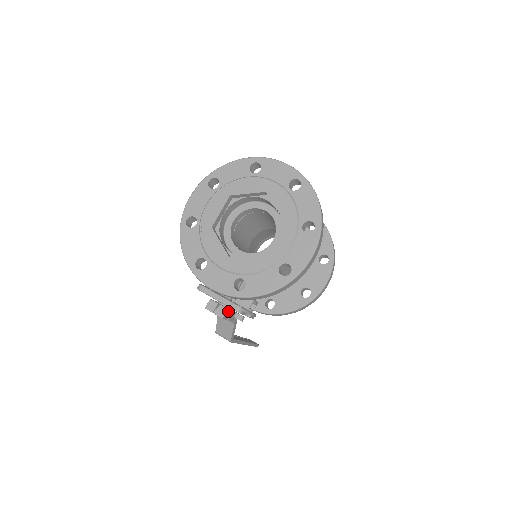
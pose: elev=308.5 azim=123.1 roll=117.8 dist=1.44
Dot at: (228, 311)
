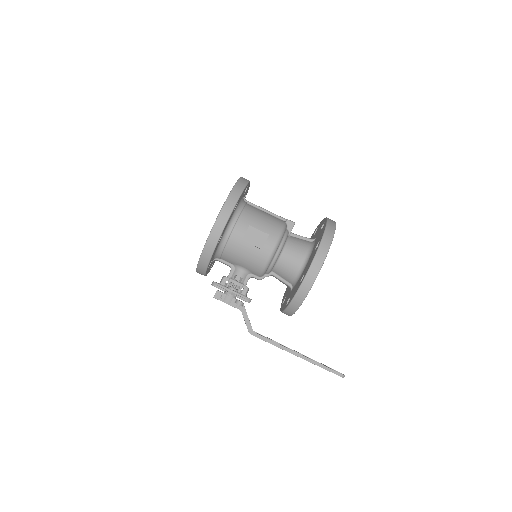
Dot at: (220, 293)
